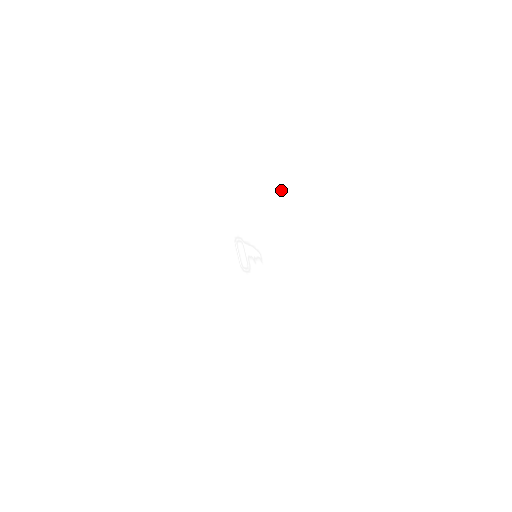
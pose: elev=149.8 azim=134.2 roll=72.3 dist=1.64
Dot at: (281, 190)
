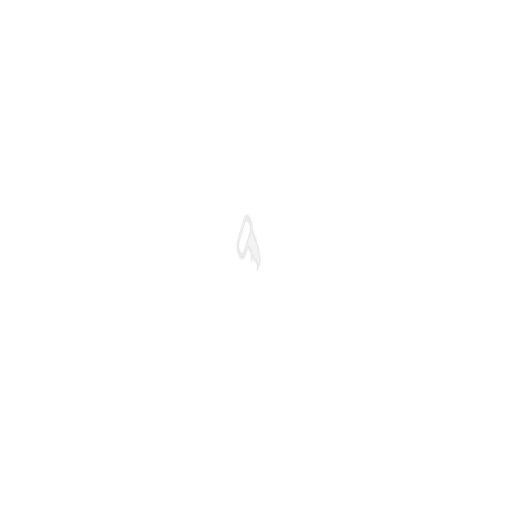
Dot at: (321, 245)
